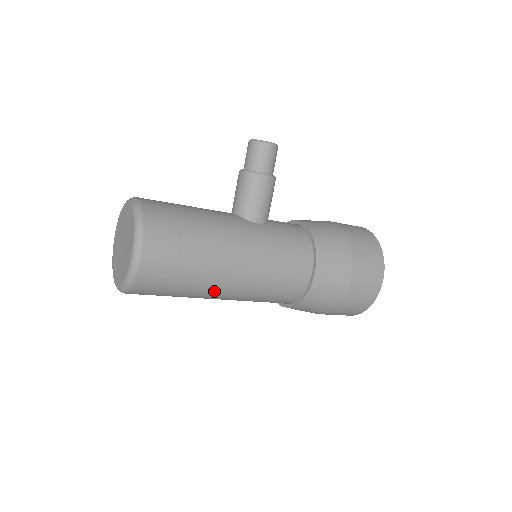
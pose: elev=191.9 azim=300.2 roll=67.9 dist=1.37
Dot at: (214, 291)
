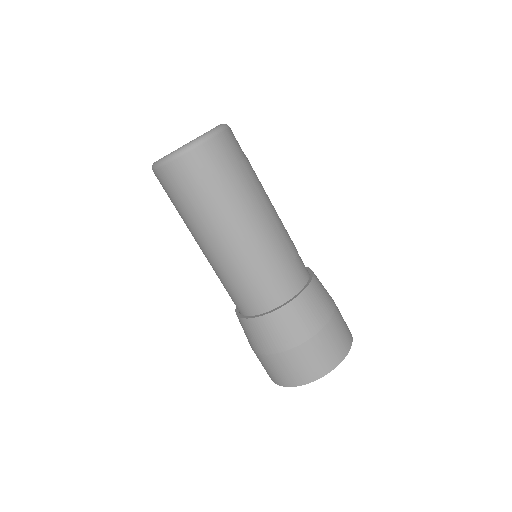
Dot at: (255, 207)
